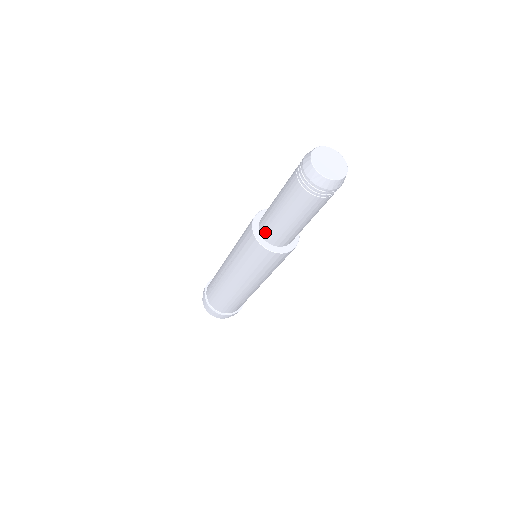
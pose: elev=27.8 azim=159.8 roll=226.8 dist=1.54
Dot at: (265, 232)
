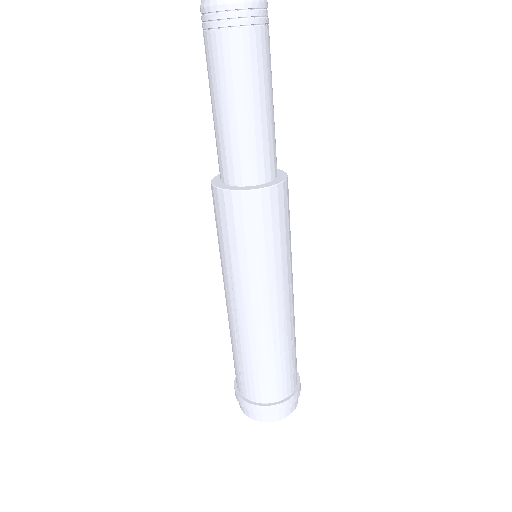
Dot at: (235, 172)
